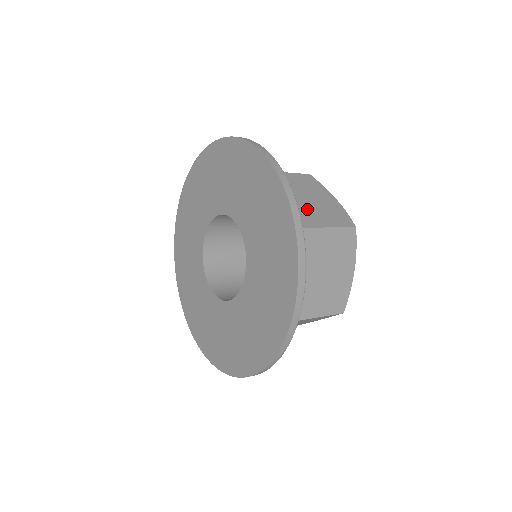
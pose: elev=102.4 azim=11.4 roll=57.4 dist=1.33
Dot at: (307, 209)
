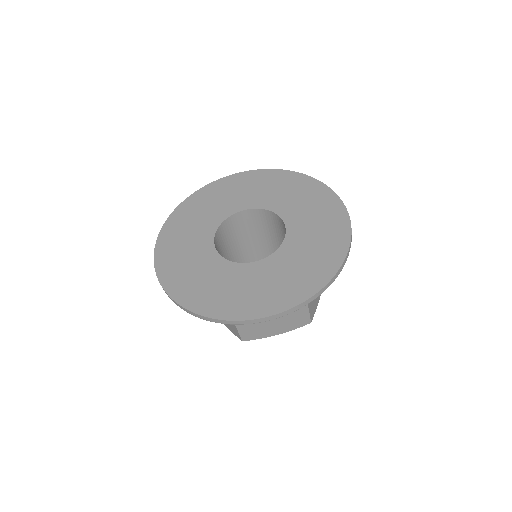
Dot at: occluded
